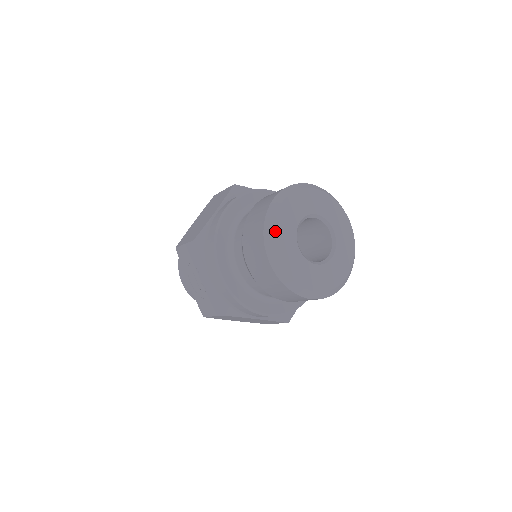
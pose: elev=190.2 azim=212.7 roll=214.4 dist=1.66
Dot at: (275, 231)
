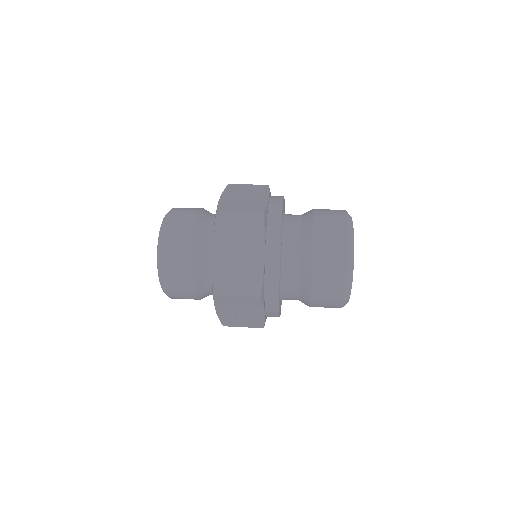
Dot at: occluded
